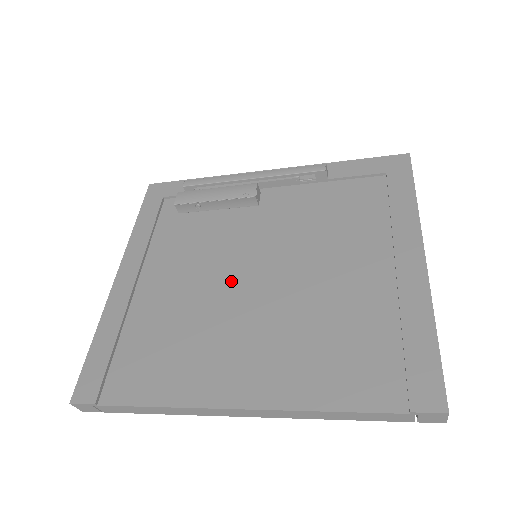
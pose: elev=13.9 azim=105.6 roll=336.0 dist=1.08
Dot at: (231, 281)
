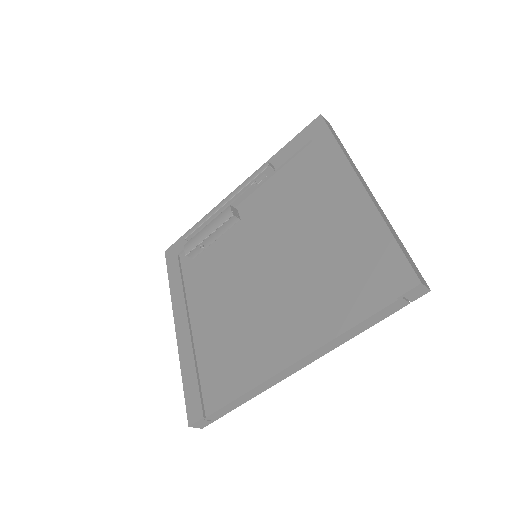
Dot at: (247, 284)
